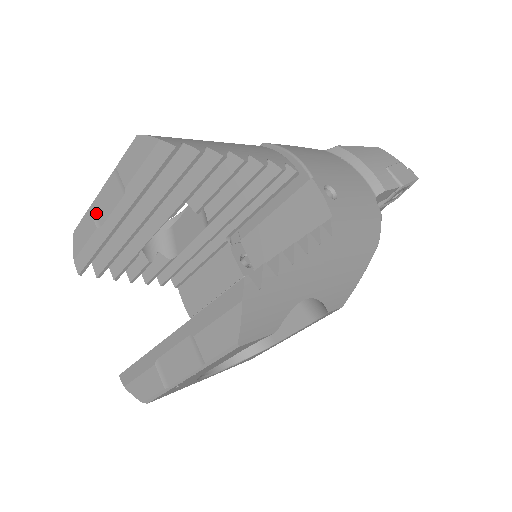
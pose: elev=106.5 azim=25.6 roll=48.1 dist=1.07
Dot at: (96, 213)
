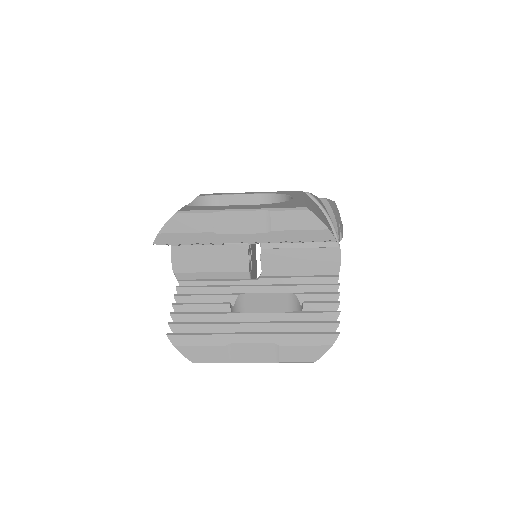
Dot at: (220, 221)
